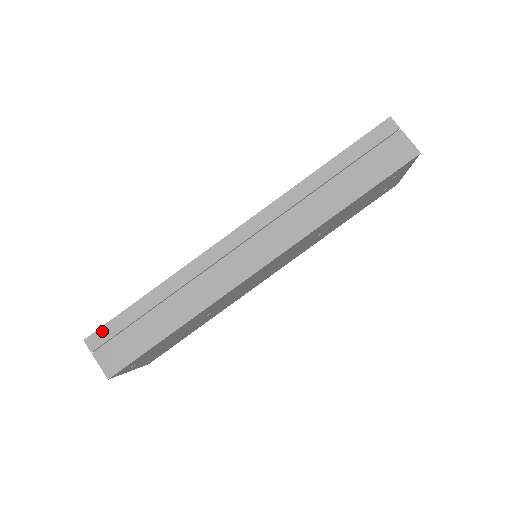
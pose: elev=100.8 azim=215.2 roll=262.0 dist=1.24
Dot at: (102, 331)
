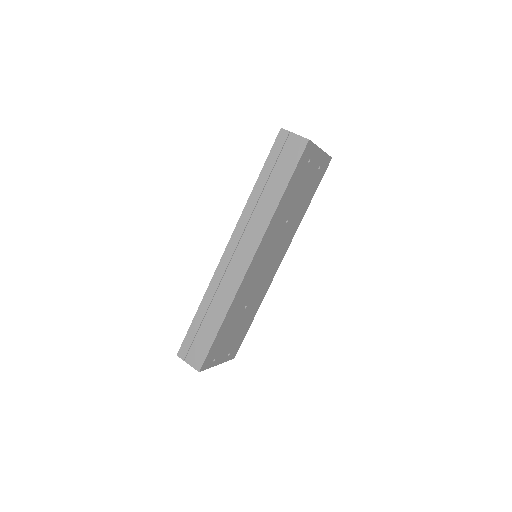
Dot at: (184, 345)
